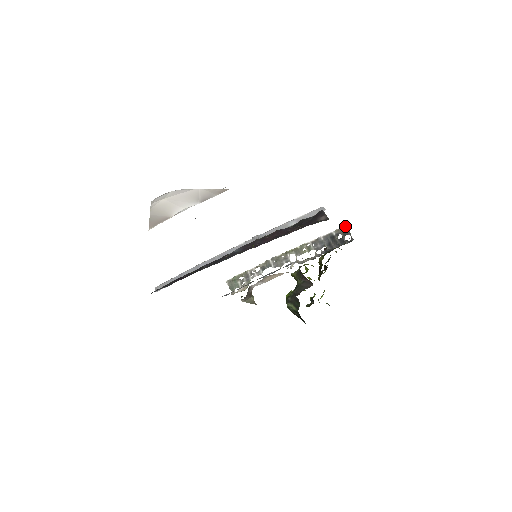
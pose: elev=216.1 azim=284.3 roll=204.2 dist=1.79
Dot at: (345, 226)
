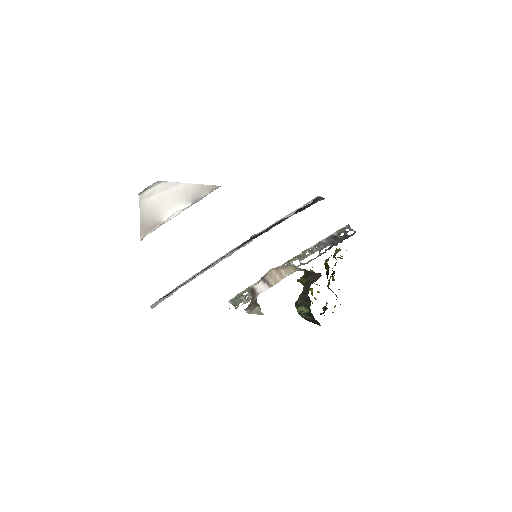
Dot at: (346, 226)
